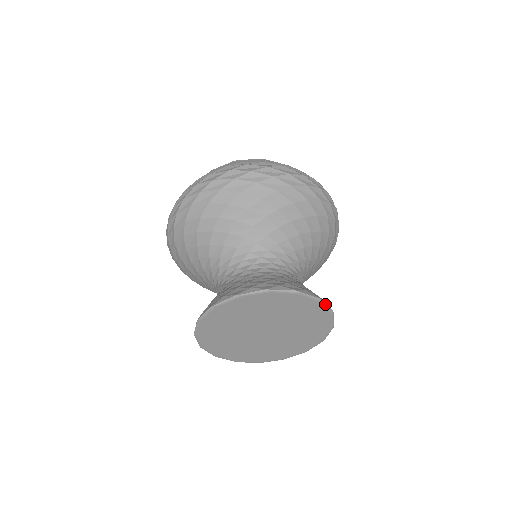
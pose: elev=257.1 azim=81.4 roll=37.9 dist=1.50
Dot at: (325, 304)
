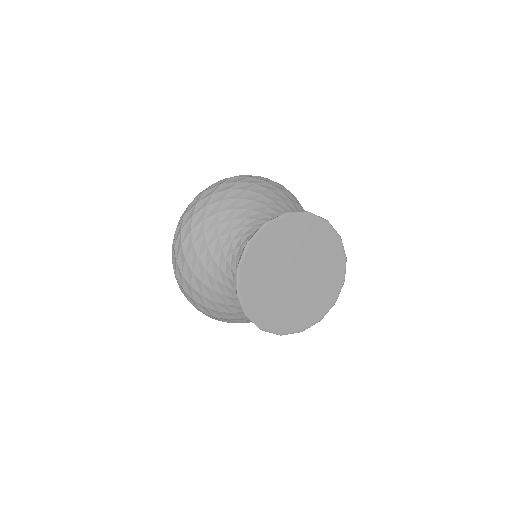
Dot at: (332, 226)
